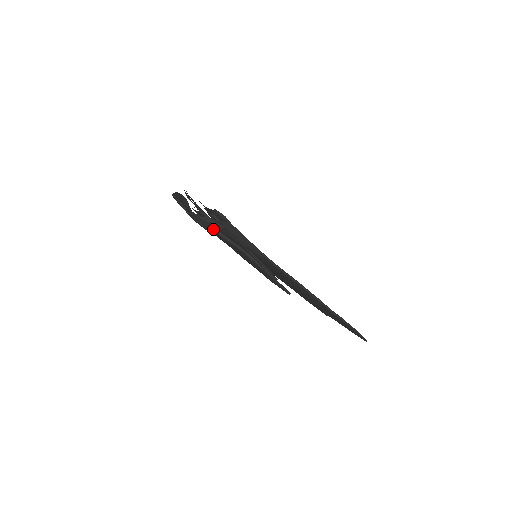
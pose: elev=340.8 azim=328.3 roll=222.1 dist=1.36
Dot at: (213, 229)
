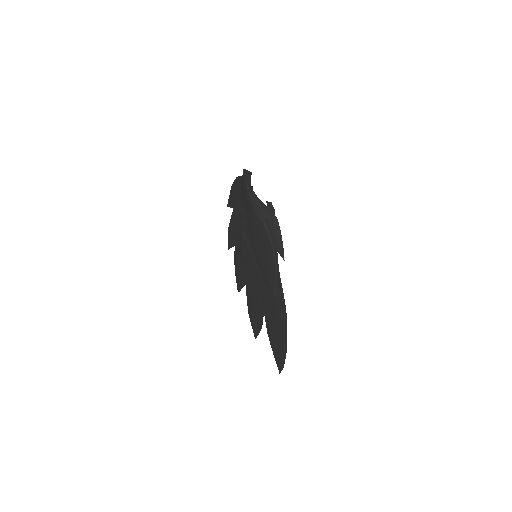
Dot at: (262, 214)
